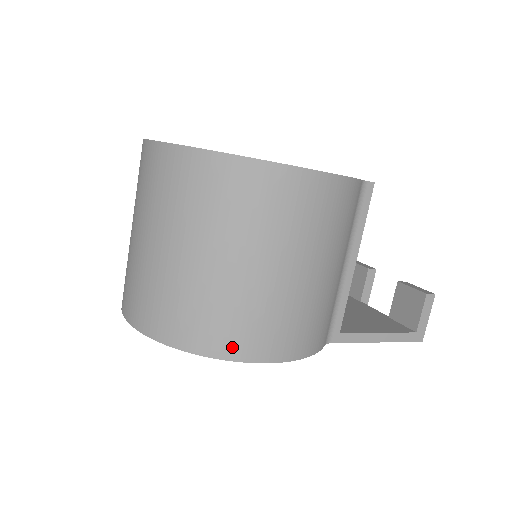
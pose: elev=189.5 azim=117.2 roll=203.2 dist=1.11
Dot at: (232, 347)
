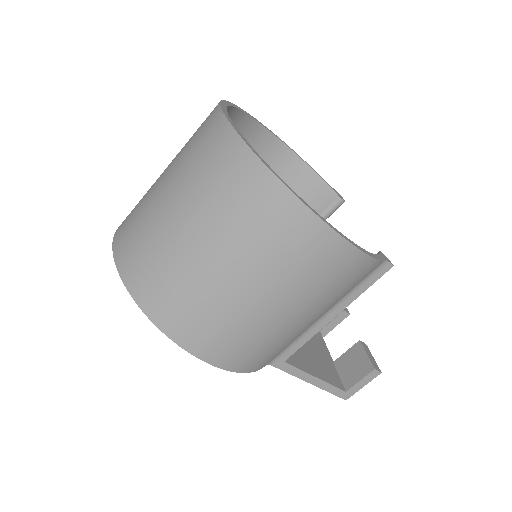
Dot at: (187, 337)
